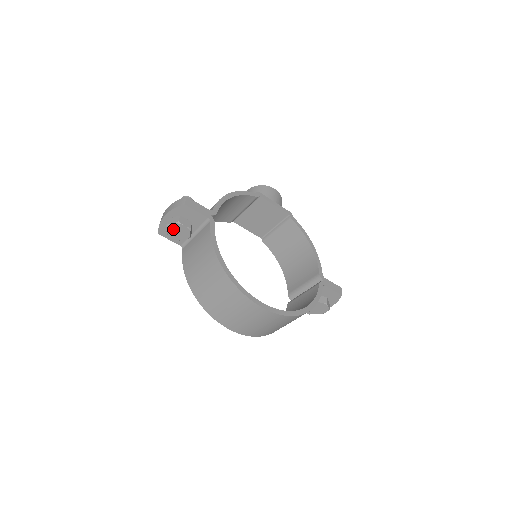
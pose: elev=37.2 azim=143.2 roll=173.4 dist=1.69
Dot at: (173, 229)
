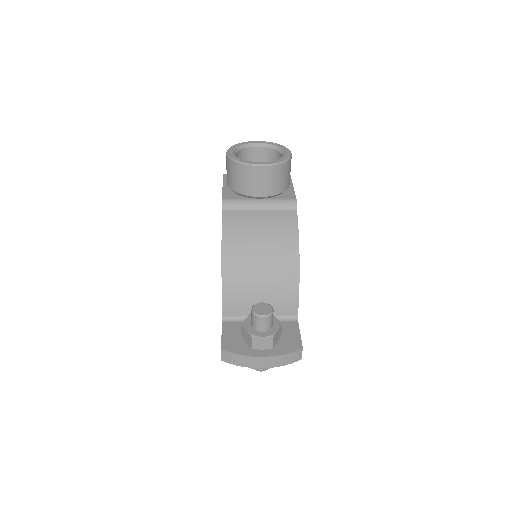
Dot at: occluded
